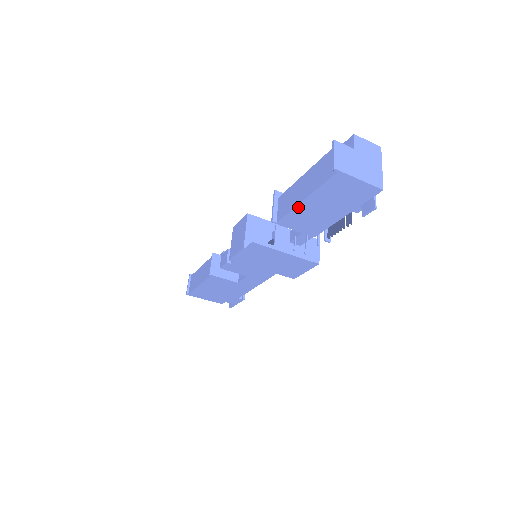
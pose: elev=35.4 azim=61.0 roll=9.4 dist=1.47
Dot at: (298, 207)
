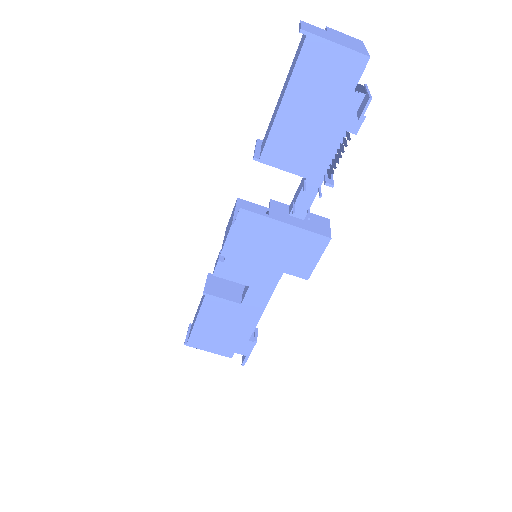
Dot at: (277, 120)
